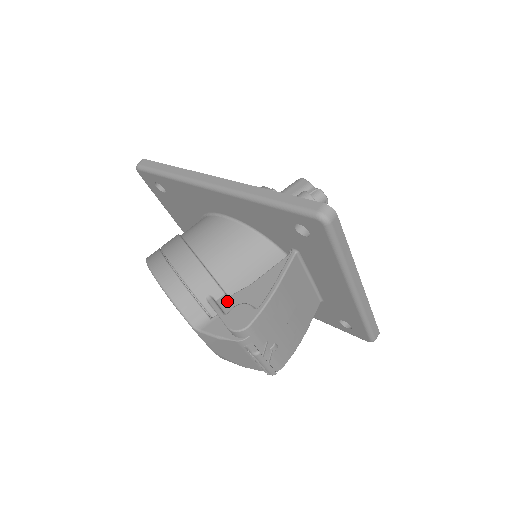
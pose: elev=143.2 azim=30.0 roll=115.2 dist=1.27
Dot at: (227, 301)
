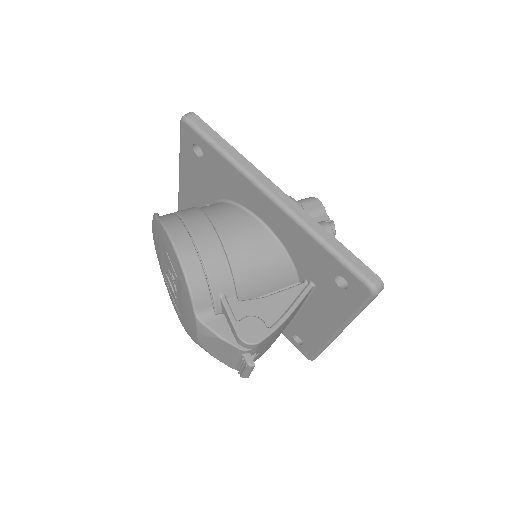
Dot at: (238, 305)
